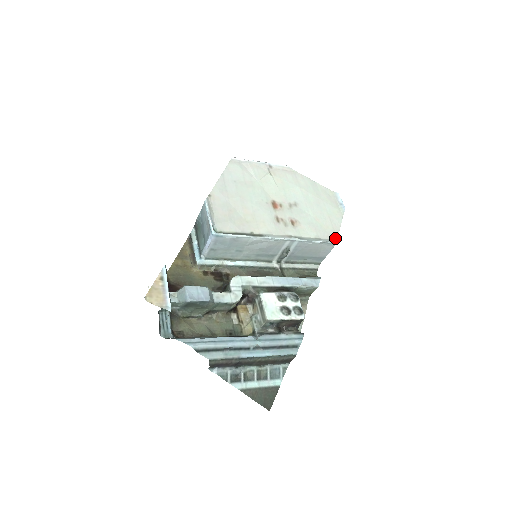
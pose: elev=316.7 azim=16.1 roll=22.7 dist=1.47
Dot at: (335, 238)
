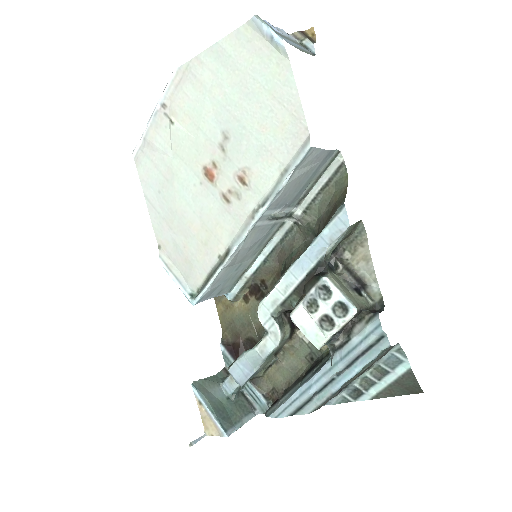
Dot at: (305, 134)
